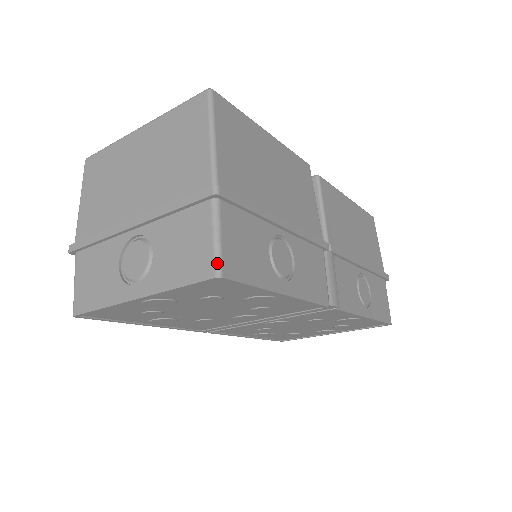
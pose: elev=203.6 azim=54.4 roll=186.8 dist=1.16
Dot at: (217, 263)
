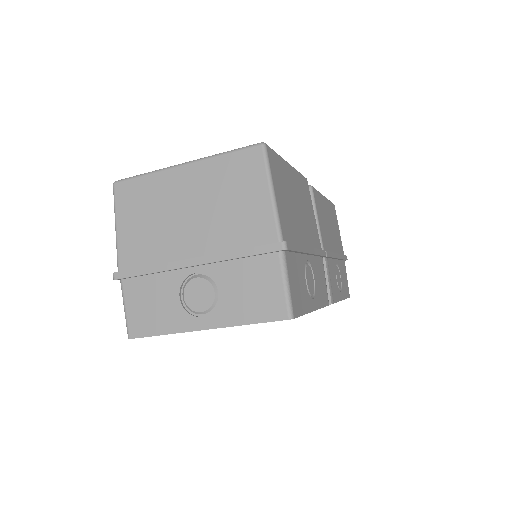
Dot at: (289, 307)
